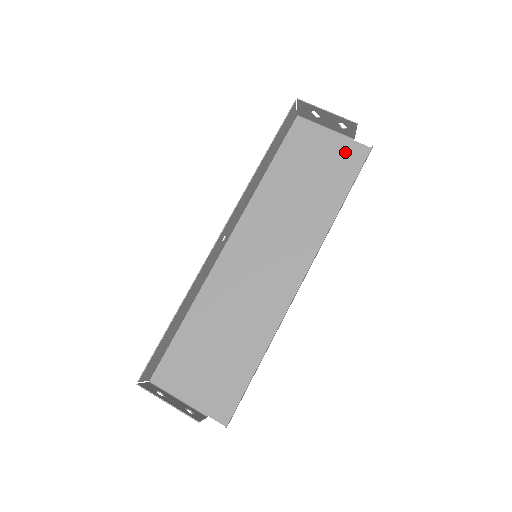
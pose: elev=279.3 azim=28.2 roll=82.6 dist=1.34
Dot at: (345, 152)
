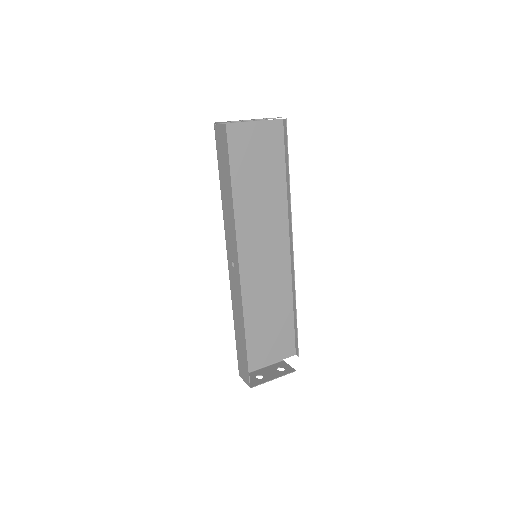
Dot at: (267, 134)
